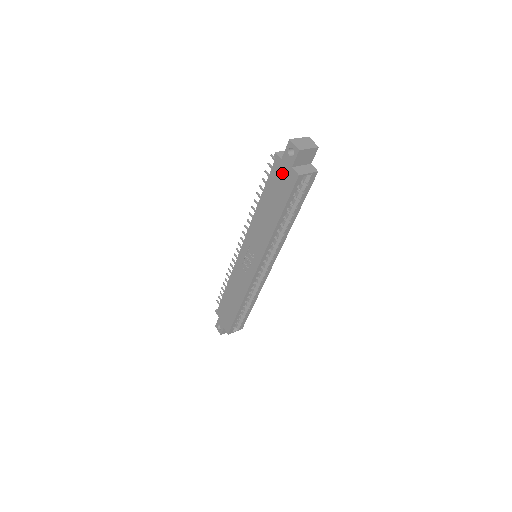
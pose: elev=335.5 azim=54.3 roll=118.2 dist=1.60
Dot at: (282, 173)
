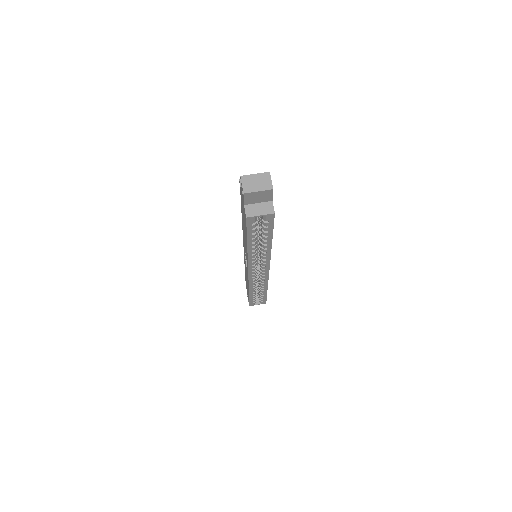
Dot at: (242, 204)
